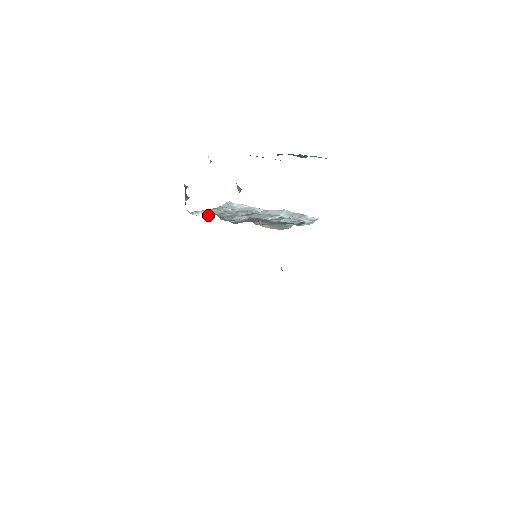
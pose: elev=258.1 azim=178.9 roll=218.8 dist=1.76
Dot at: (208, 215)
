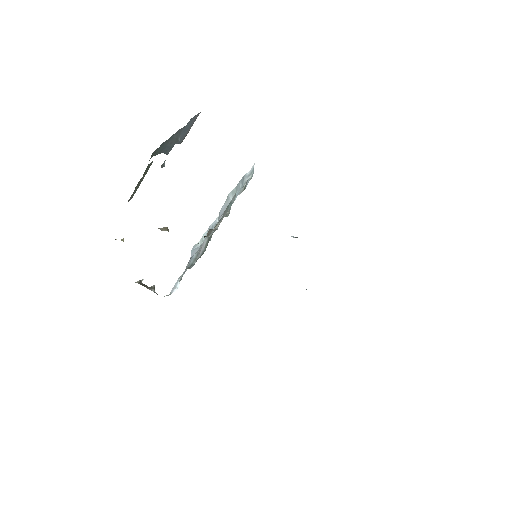
Dot at: (181, 279)
